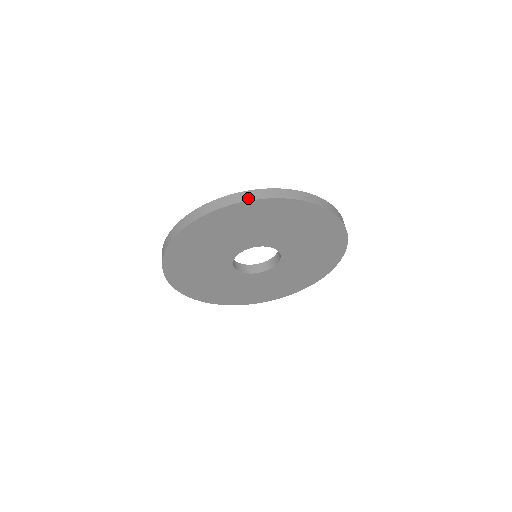
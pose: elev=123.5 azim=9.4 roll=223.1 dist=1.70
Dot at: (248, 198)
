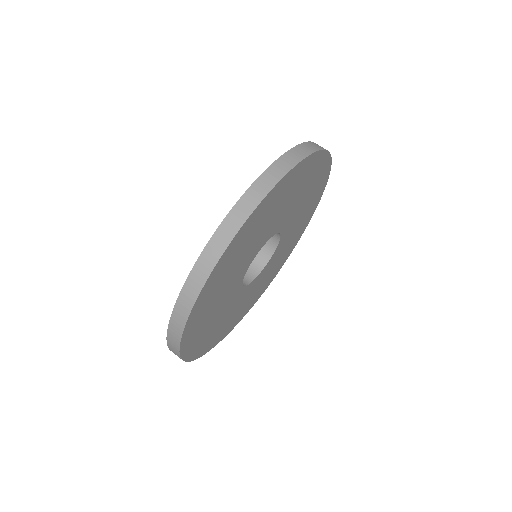
Dot at: (287, 167)
